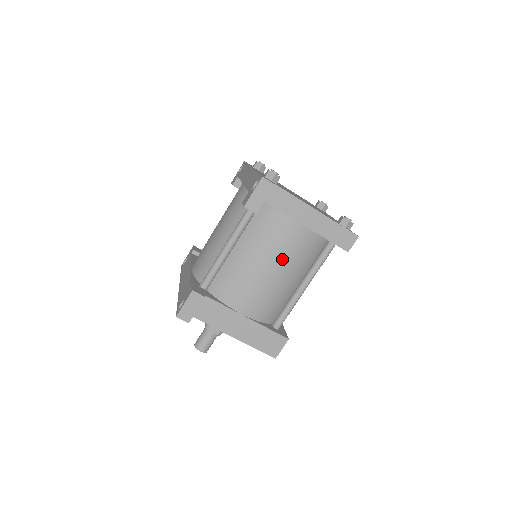
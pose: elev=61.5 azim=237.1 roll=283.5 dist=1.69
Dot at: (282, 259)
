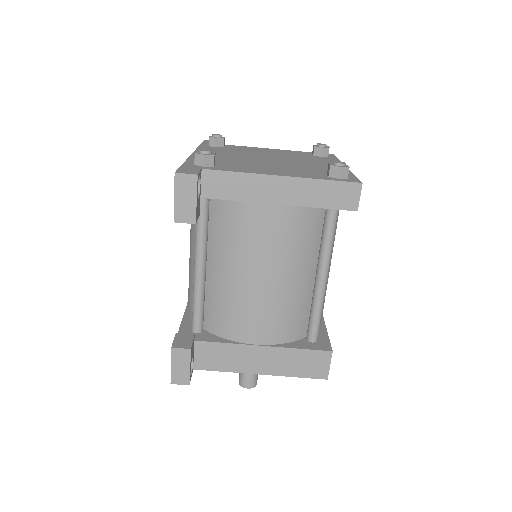
Dot at: (270, 259)
